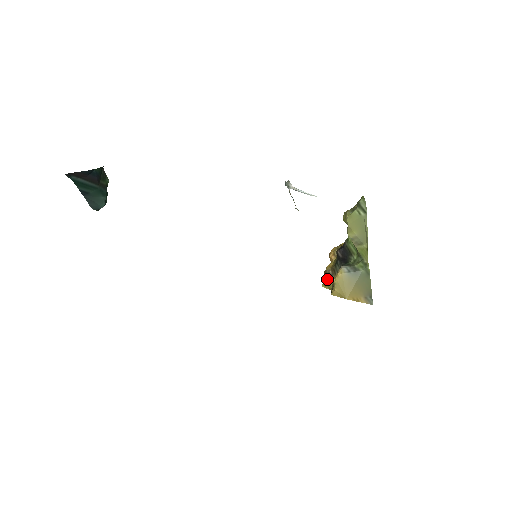
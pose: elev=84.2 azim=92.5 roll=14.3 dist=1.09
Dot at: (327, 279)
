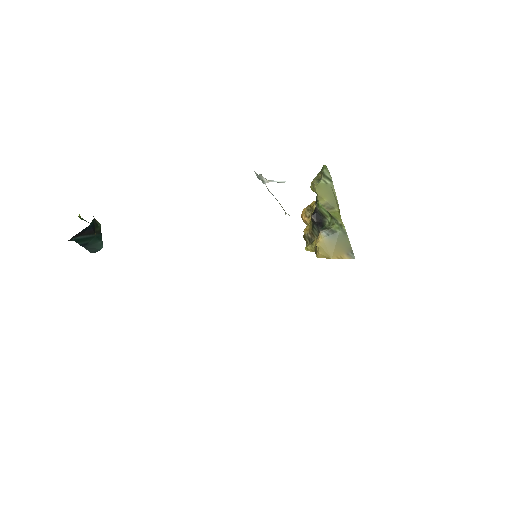
Dot at: (308, 242)
